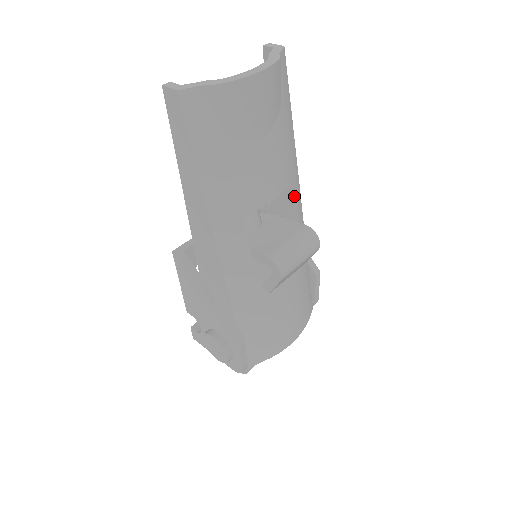
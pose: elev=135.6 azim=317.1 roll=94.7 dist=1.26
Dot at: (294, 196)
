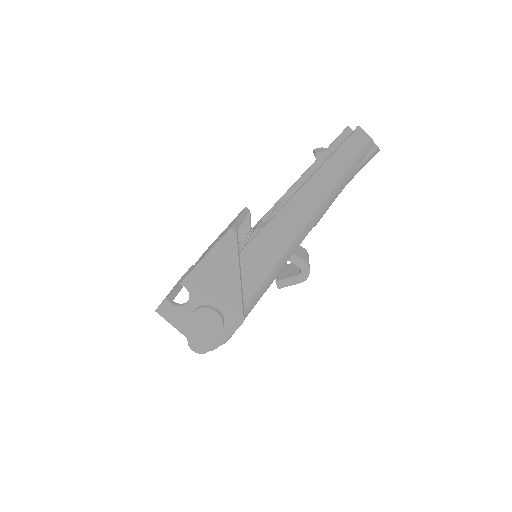
Dot at: occluded
